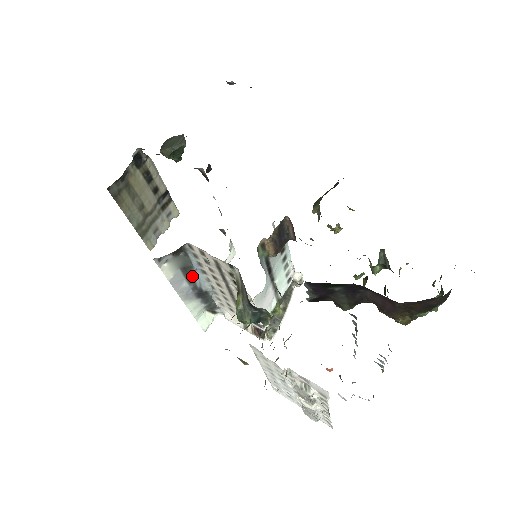
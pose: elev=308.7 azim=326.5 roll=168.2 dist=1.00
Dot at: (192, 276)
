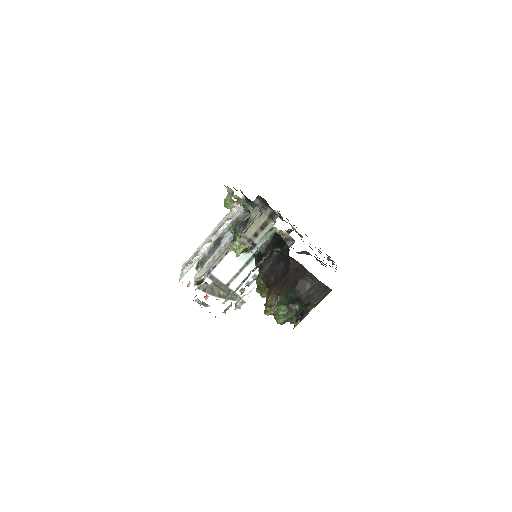
Dot at: occluded
